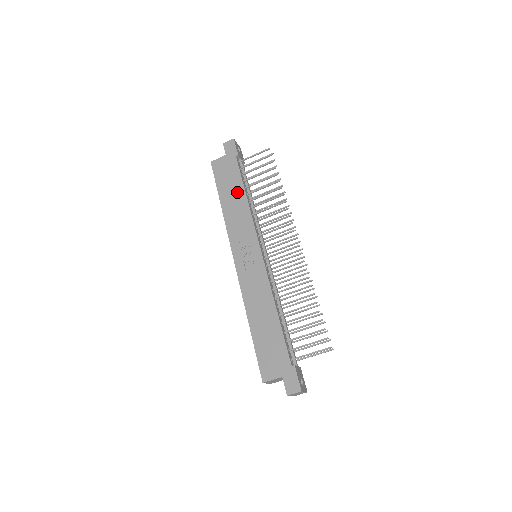
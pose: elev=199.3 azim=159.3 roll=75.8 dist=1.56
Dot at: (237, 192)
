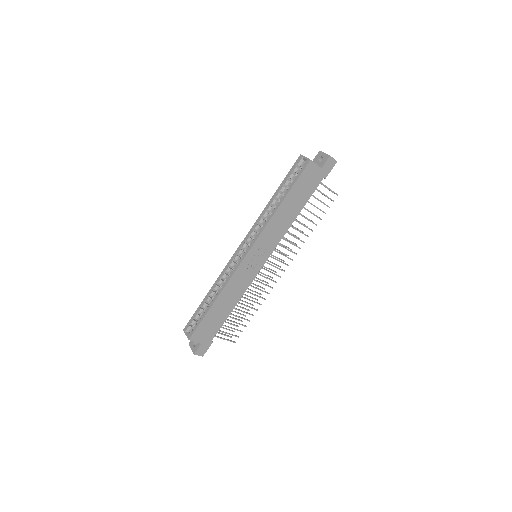
Dot at: (296, 207)
